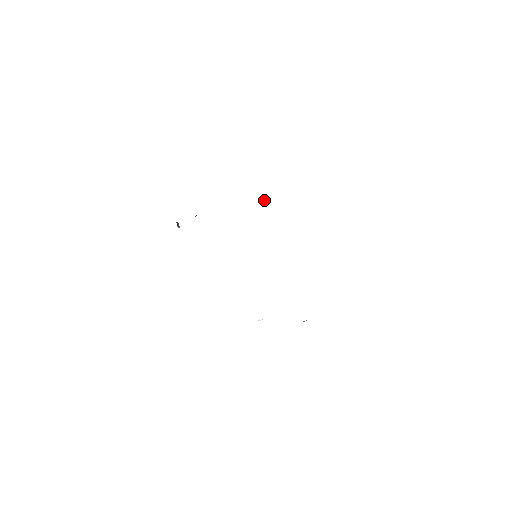
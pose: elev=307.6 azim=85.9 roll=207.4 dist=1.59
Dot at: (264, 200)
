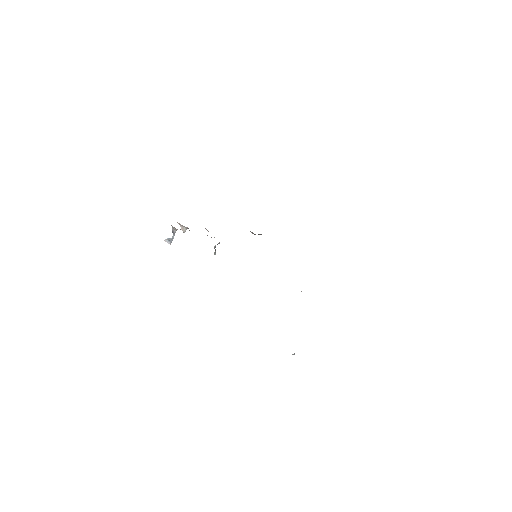
Dot at: (215, 246)
